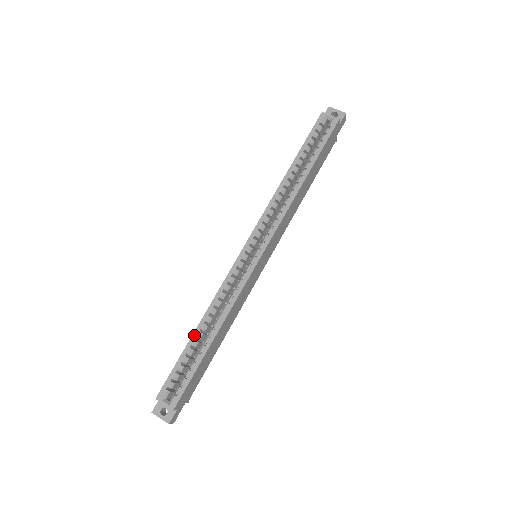
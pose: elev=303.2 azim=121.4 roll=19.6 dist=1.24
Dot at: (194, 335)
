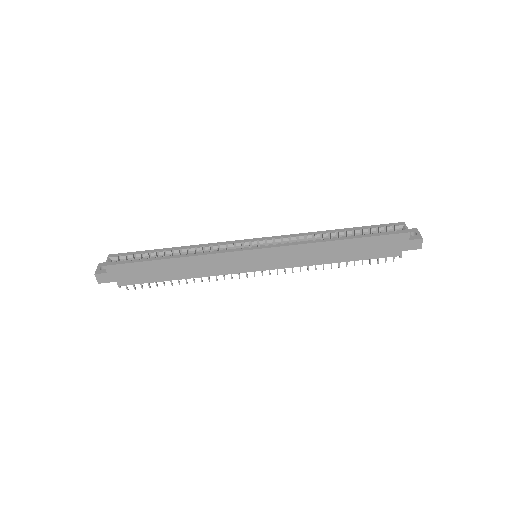
Dot at: (167, 249)
